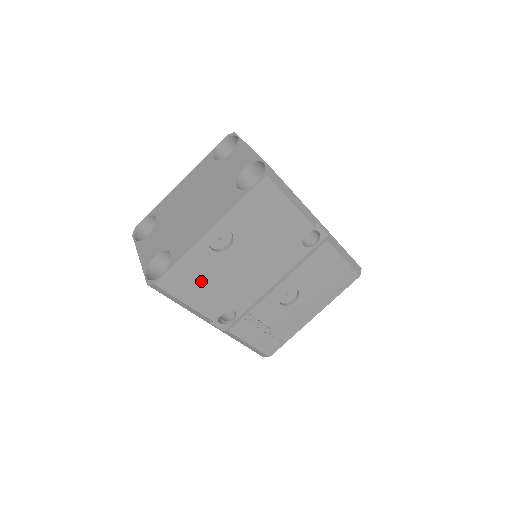
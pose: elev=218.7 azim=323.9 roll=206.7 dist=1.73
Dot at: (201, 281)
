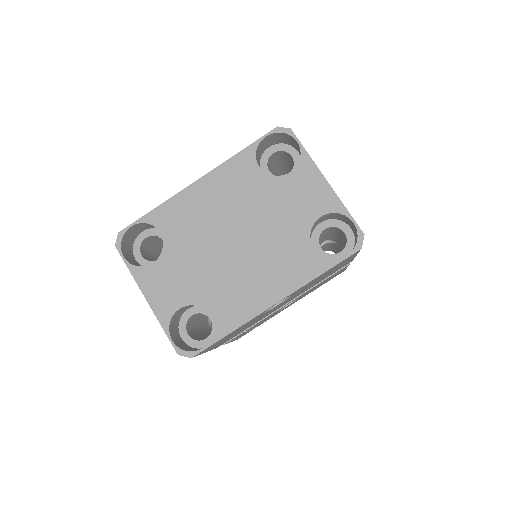
Dot at: (233, 334)
